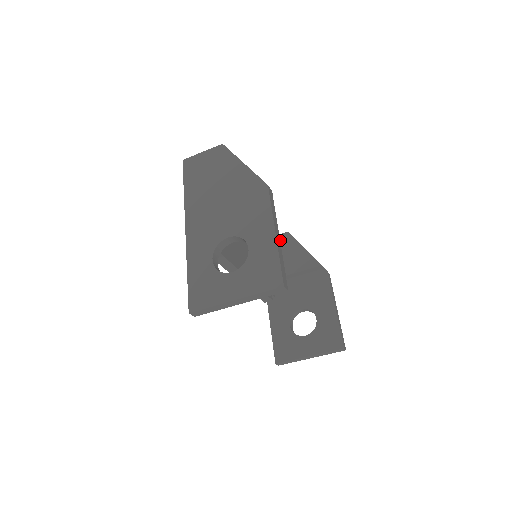
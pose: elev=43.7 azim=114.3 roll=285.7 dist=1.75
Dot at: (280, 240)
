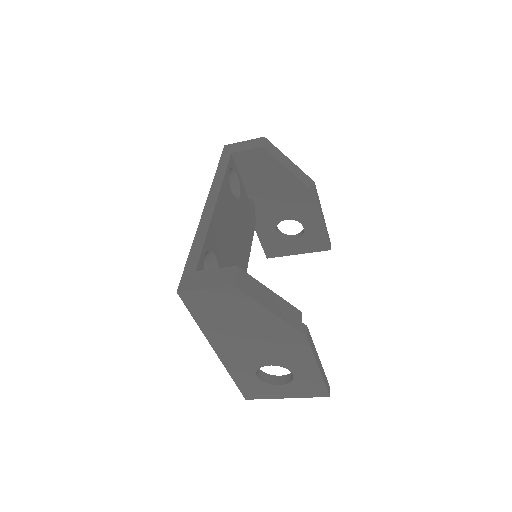
Dot at: (254, 157)
